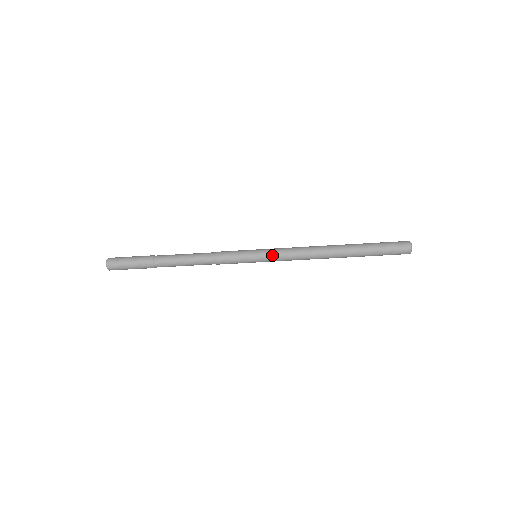
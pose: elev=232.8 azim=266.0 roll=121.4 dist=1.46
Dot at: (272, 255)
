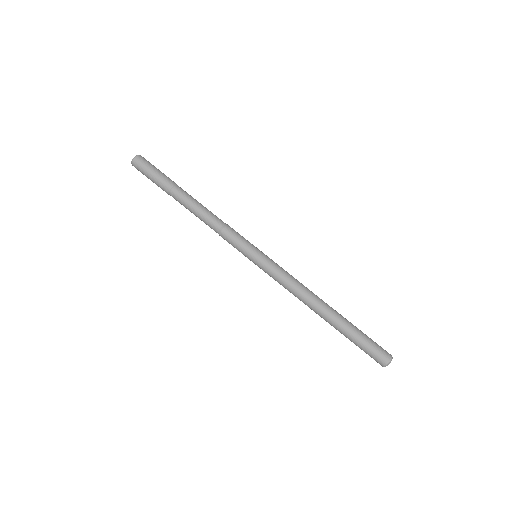
Dot at: (273, 262)
